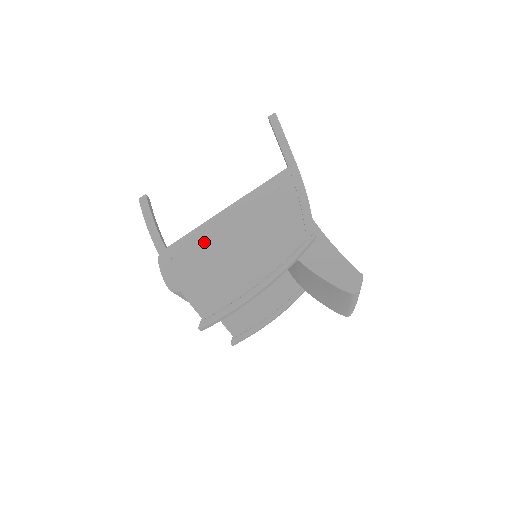
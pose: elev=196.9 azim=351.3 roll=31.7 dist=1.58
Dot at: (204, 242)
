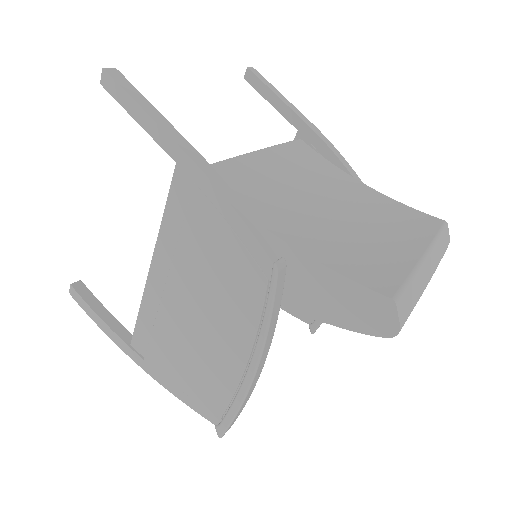
Dot at: (157, 328)
